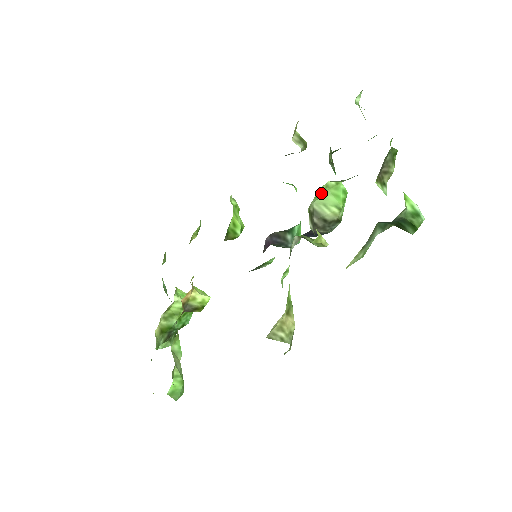
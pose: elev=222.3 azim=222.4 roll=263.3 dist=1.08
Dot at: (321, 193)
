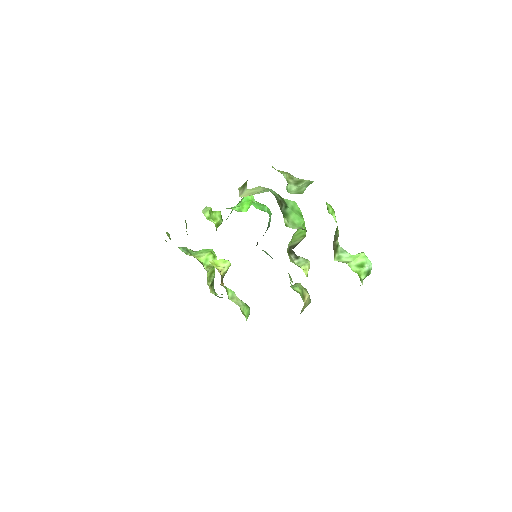
Dot at: (290, 241)
